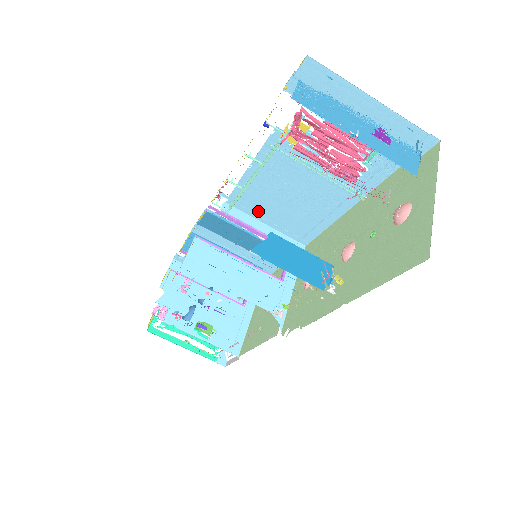
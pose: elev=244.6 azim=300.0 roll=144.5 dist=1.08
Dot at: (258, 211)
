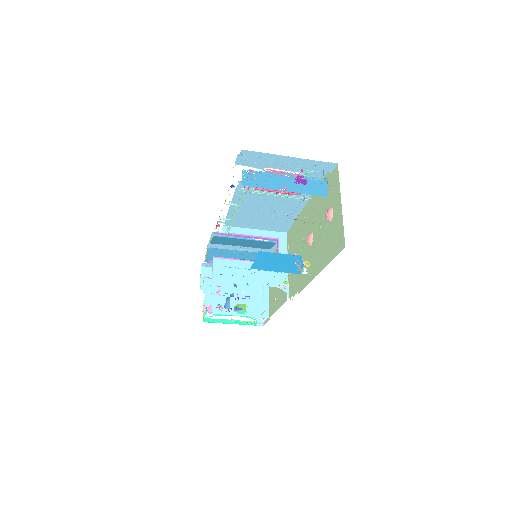
Dot at: (247, 224)
